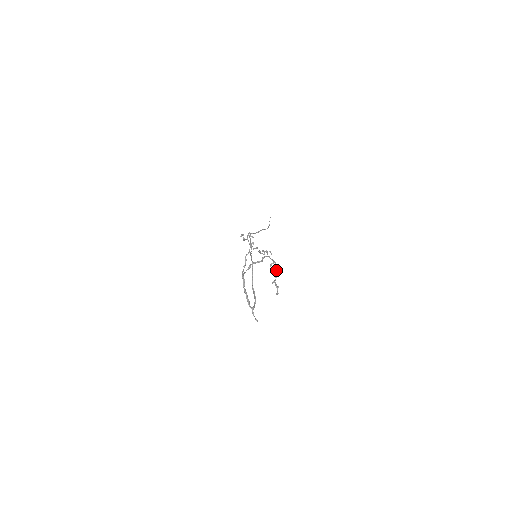
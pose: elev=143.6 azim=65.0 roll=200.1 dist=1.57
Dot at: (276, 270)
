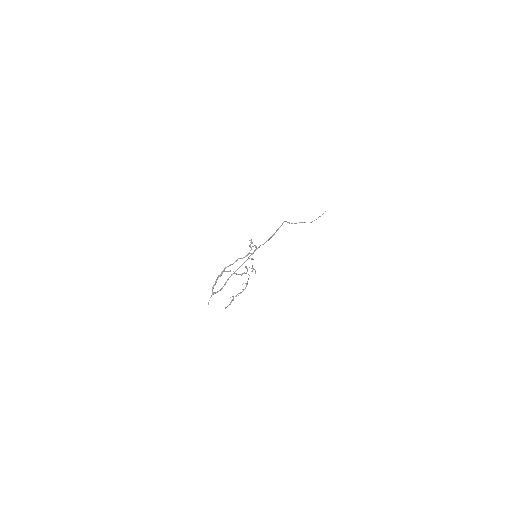
Dot at: (243, 290)
